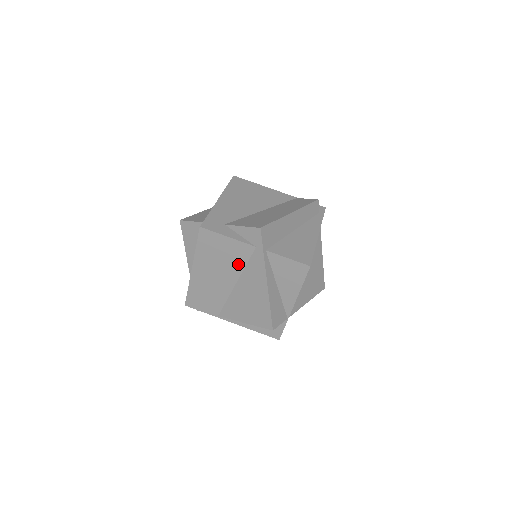
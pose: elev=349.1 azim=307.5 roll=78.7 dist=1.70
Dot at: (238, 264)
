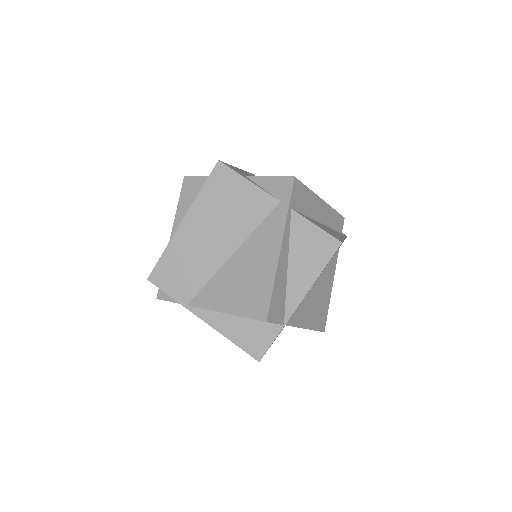
Dot at: (247, 224)
